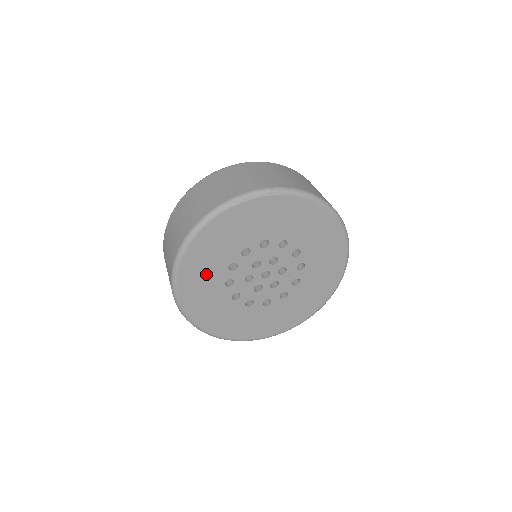
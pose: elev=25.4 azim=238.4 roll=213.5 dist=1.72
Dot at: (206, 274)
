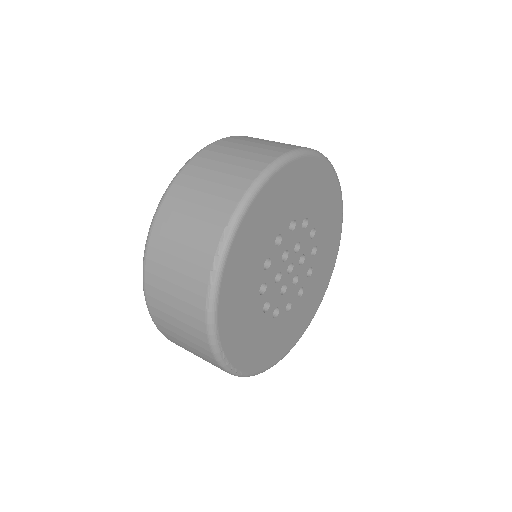
Dot at: (282, 204)
